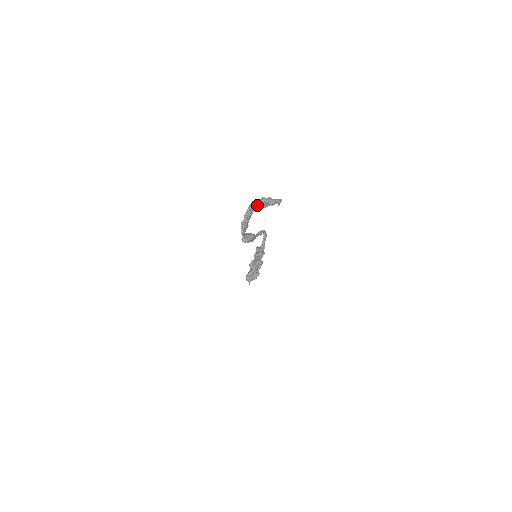
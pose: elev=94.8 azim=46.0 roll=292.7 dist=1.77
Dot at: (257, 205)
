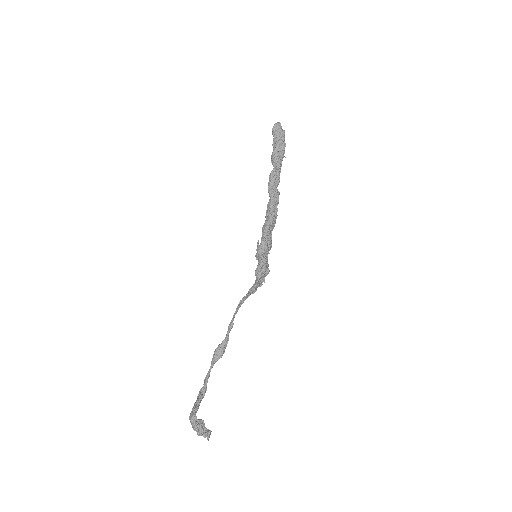
Dot at: occluded
